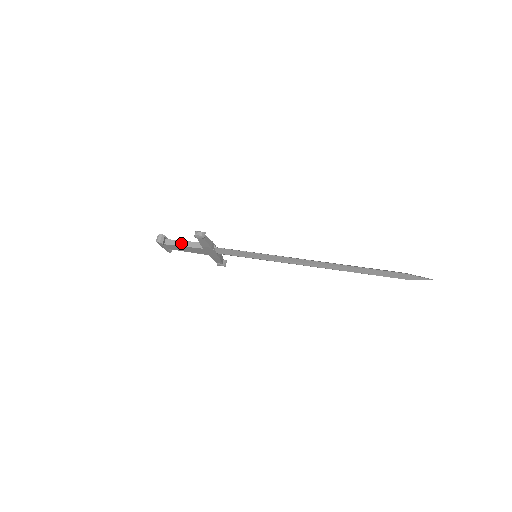
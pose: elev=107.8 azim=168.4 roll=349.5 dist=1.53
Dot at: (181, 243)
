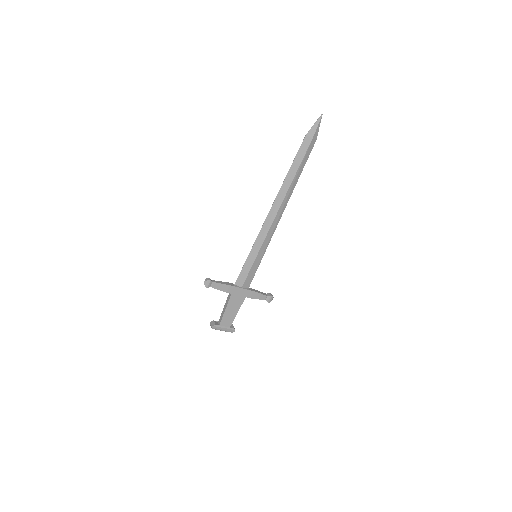
Dot at: (223, 311)
